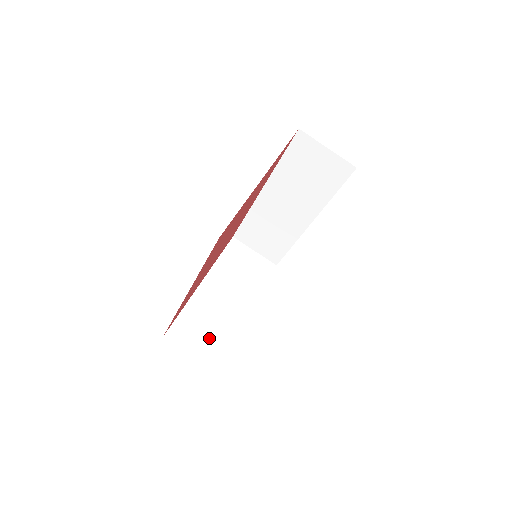
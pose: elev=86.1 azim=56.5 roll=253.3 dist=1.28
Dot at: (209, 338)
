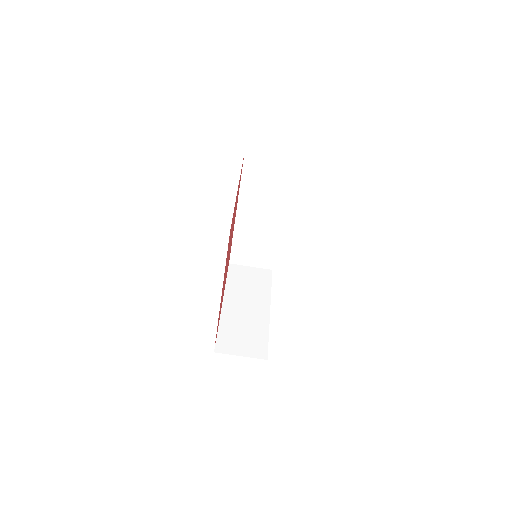
Dot at: (249, 339)
